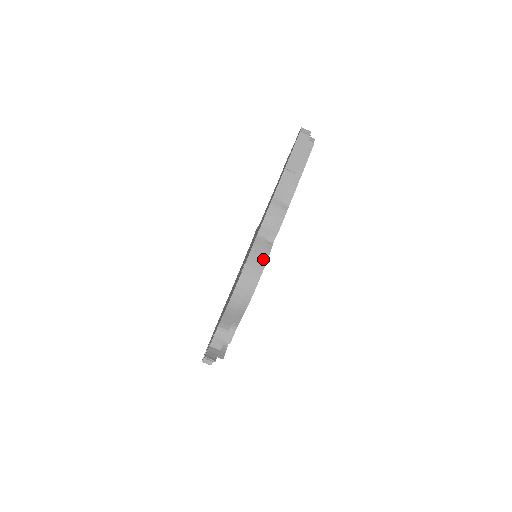
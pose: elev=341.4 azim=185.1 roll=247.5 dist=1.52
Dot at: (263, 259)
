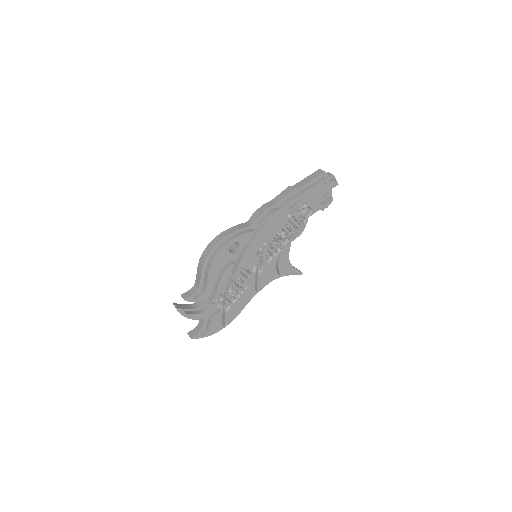
Dot at: (238, 234)
